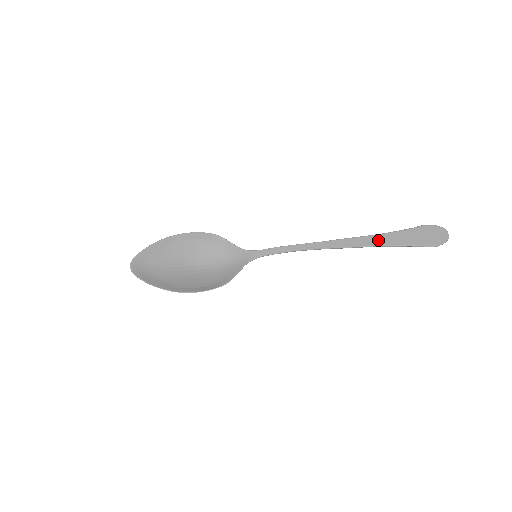
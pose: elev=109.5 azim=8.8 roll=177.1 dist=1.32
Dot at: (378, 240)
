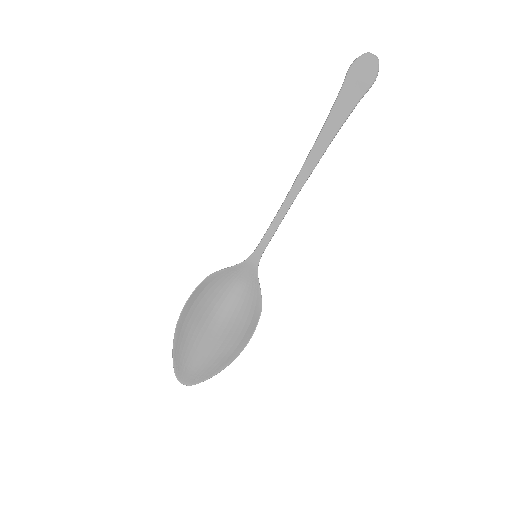
Dot at: (330, 129)
